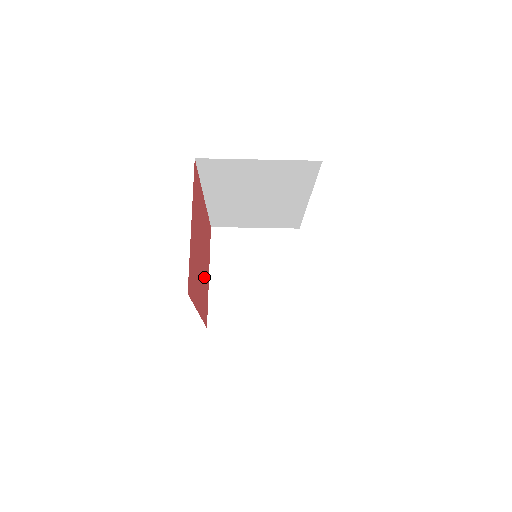
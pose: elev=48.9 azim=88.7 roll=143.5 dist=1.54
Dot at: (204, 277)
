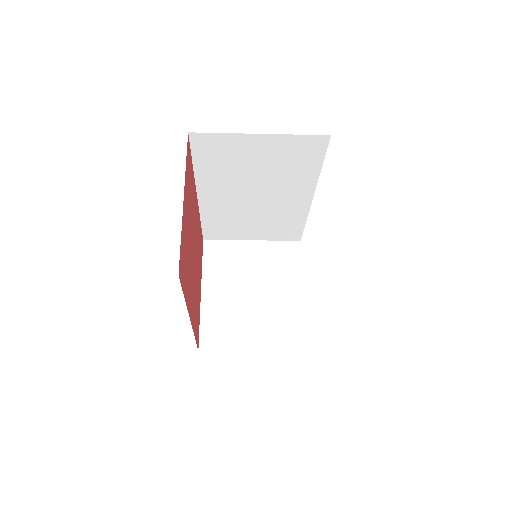
Dot at: (196, 286)
